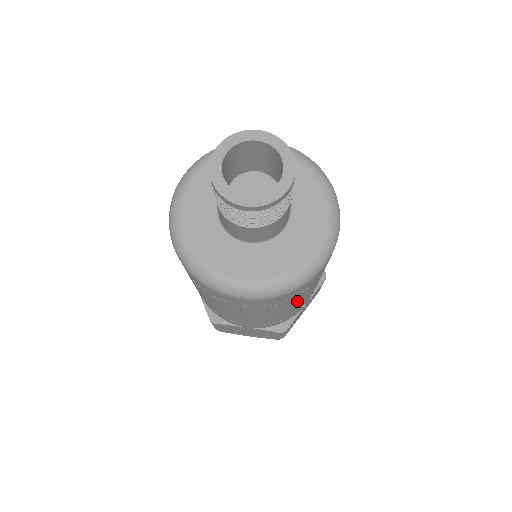
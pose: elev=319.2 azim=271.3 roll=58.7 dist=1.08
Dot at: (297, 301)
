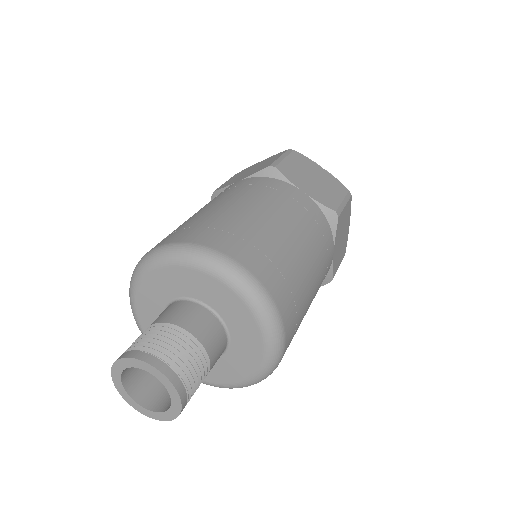
Dot at: occluded
